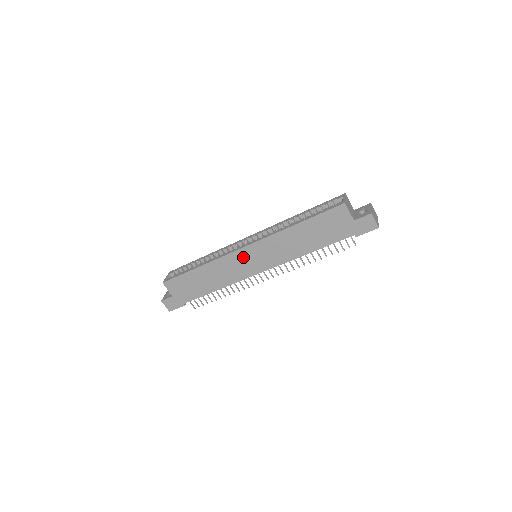
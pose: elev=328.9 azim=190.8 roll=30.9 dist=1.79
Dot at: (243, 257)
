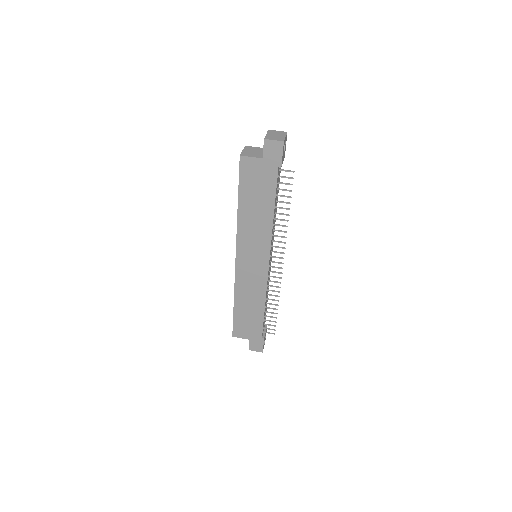
Dot at: (245, 267)
